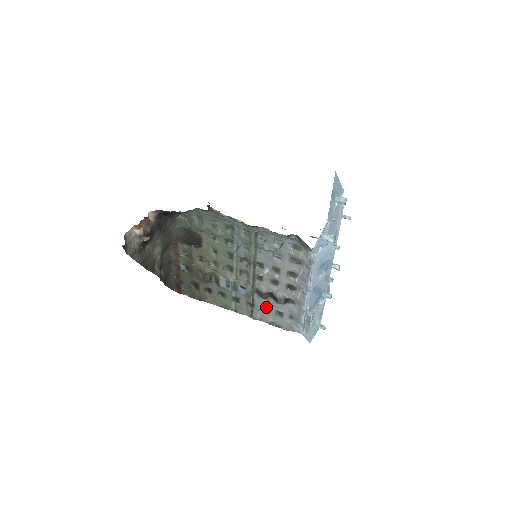
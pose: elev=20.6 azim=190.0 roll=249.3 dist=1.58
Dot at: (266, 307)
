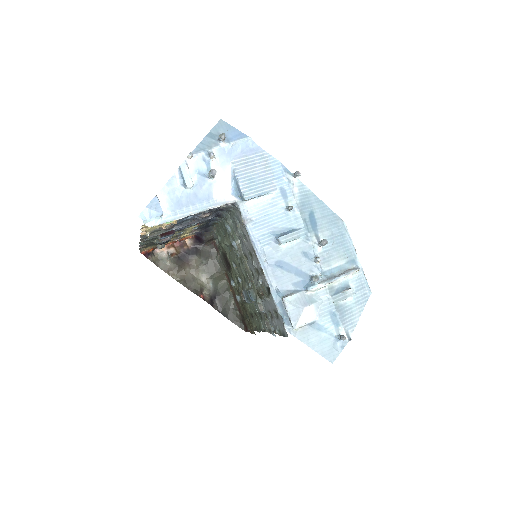
Dot at: (270, 311)
